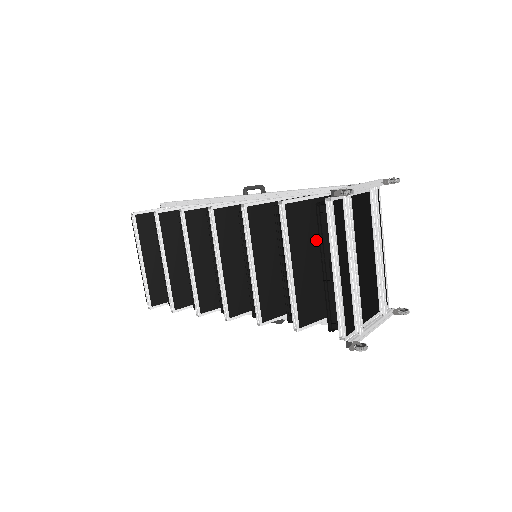
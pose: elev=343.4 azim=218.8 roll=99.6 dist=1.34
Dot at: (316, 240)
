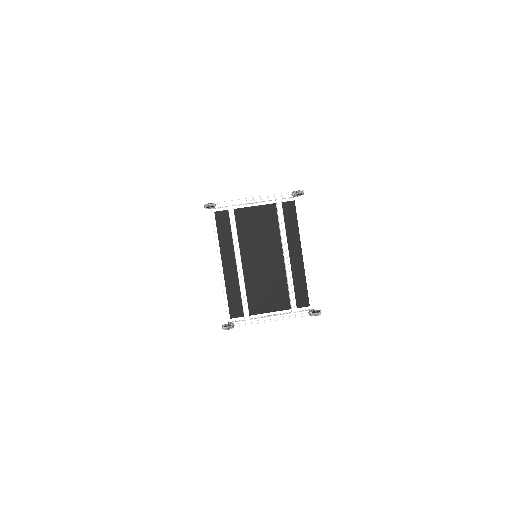
Dot at: occluded
